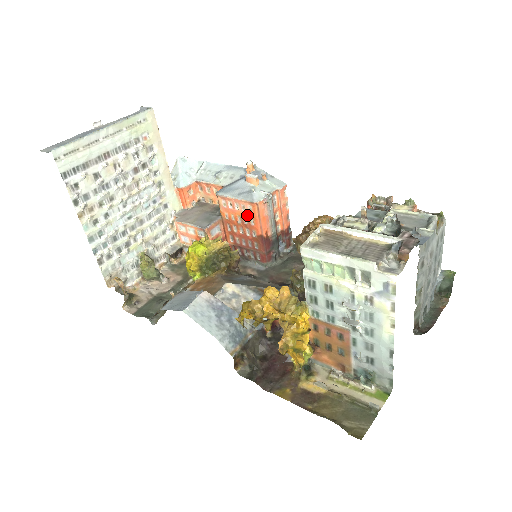
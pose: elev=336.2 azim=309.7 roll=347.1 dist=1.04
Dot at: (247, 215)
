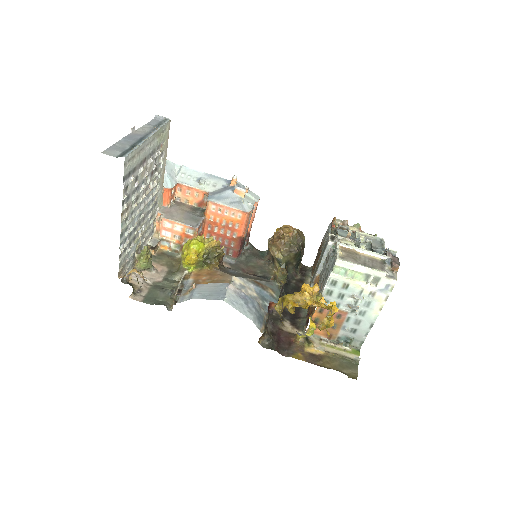
Dot at: (234, 220)
